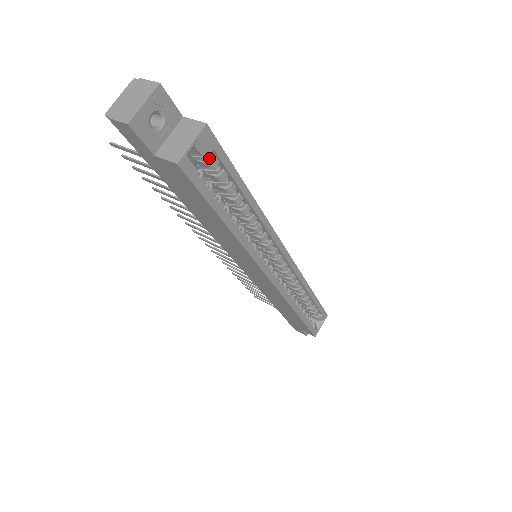
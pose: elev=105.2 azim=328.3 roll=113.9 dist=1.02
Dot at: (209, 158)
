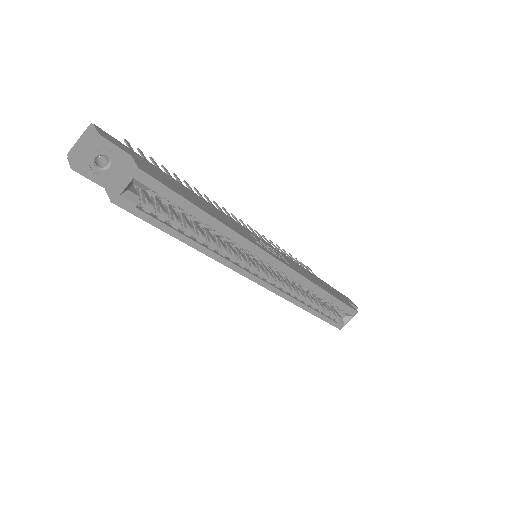
Dot at: (154, 191)
